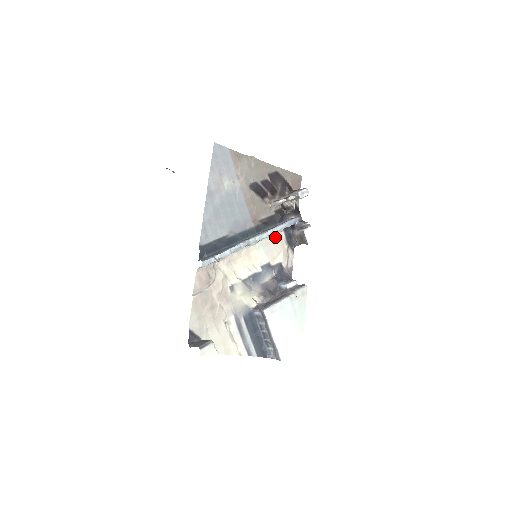
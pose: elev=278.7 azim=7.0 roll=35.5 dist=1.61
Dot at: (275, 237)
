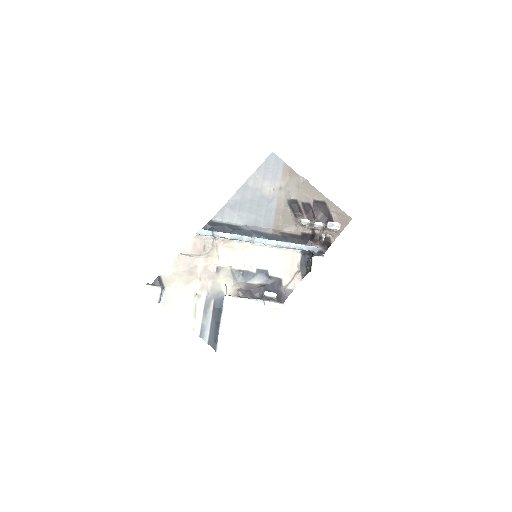
Dot at: (288, 253)
